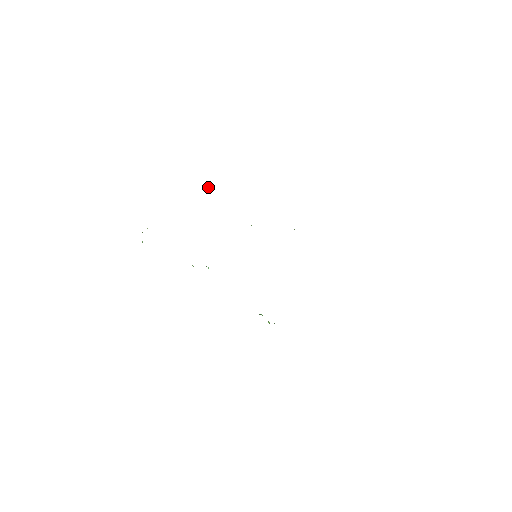
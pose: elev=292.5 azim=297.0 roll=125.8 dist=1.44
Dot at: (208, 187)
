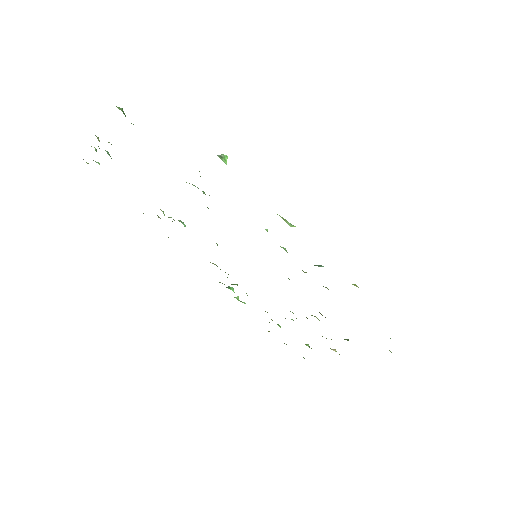
Dot at: (226, 160)
